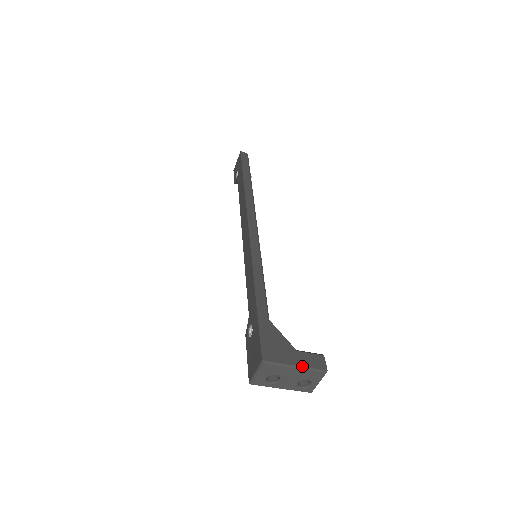
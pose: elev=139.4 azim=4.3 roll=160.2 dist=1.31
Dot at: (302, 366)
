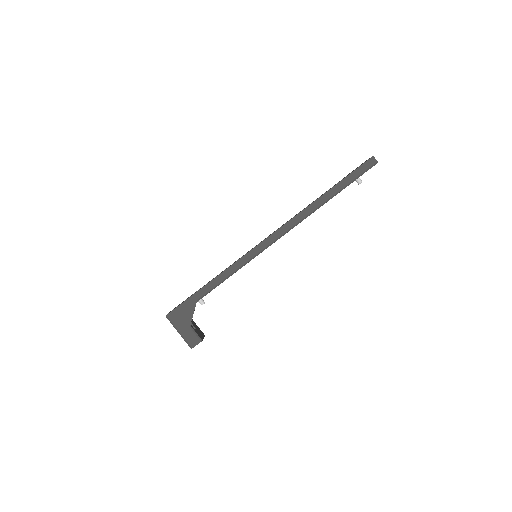
Dot at: (182, 335)
